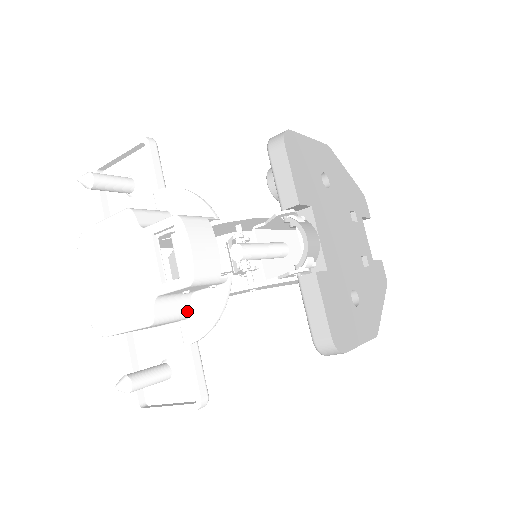
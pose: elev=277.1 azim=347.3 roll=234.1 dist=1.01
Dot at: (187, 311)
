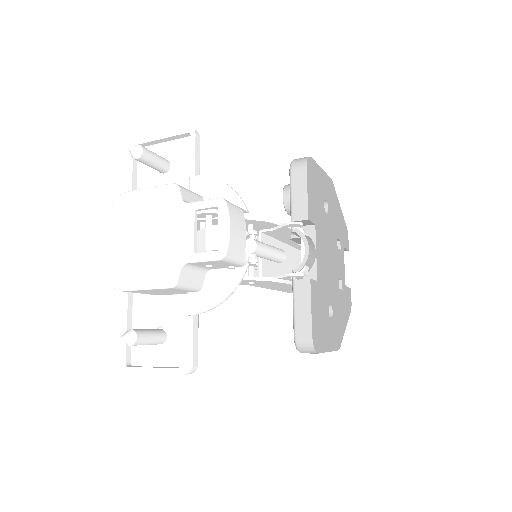
Dot at: (200, 285)
